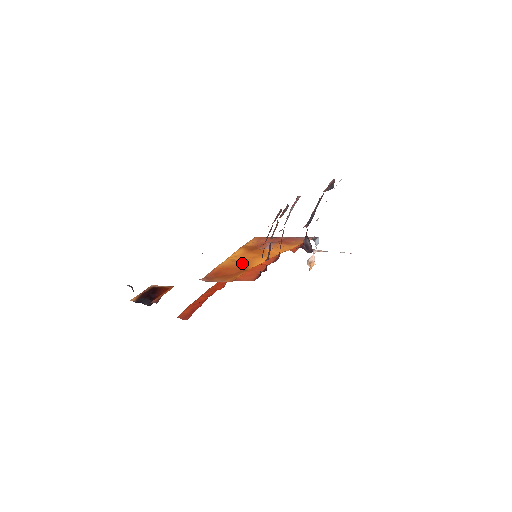
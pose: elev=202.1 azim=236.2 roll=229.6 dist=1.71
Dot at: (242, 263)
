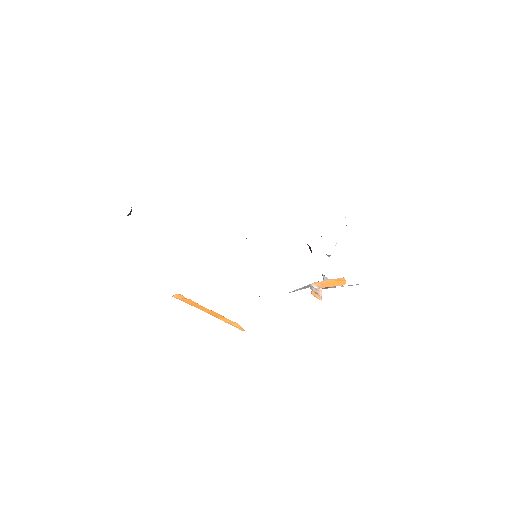
Dot at: occluded
